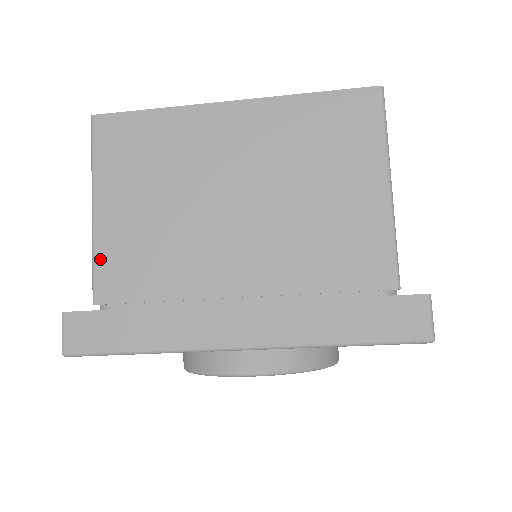
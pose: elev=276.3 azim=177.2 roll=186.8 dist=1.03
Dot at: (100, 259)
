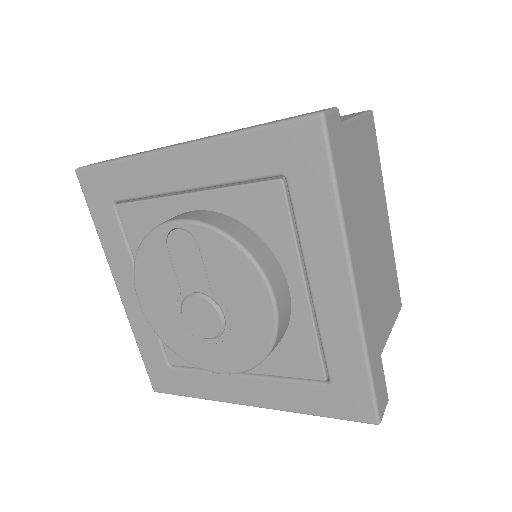
Dot at: occluded
